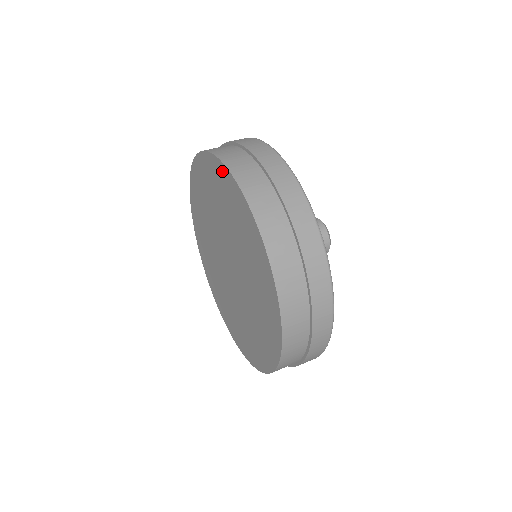
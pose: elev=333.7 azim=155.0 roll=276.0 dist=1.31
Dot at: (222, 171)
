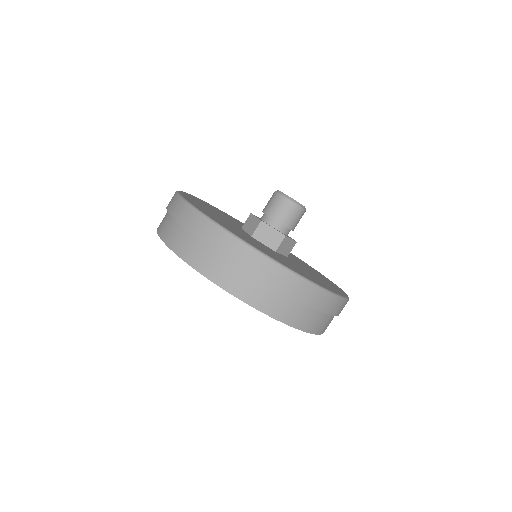
Dot at: occluded
